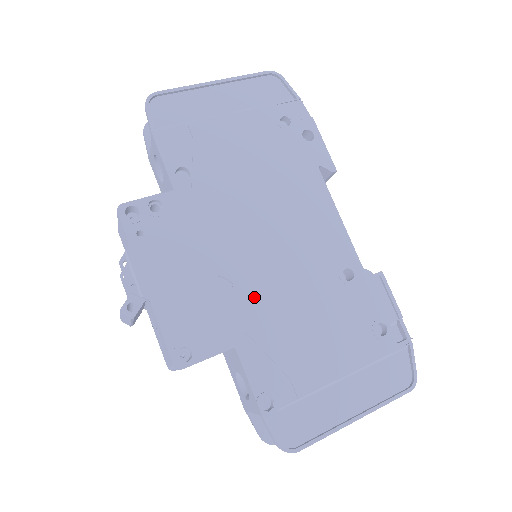
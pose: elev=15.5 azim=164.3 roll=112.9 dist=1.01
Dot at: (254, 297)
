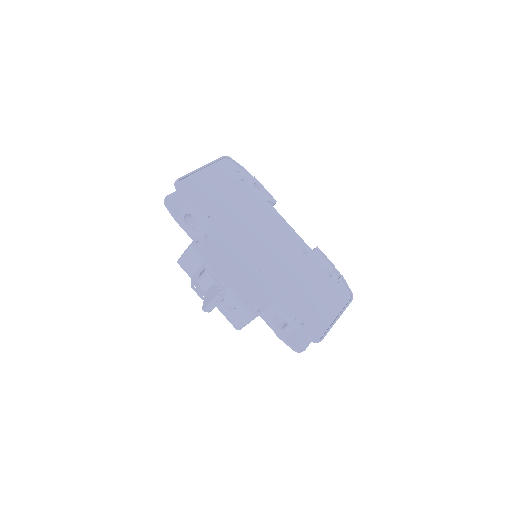
Dot at: (272, 273)
